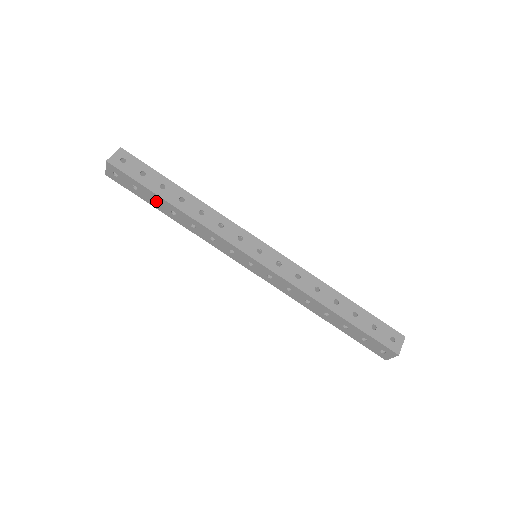
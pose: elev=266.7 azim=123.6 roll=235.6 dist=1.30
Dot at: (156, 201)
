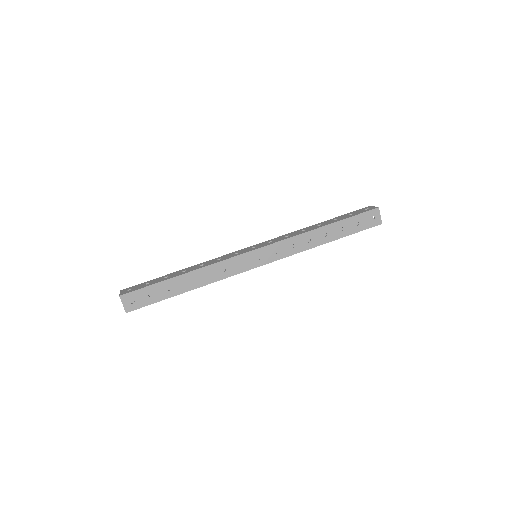
Dot at: (171, 295)
